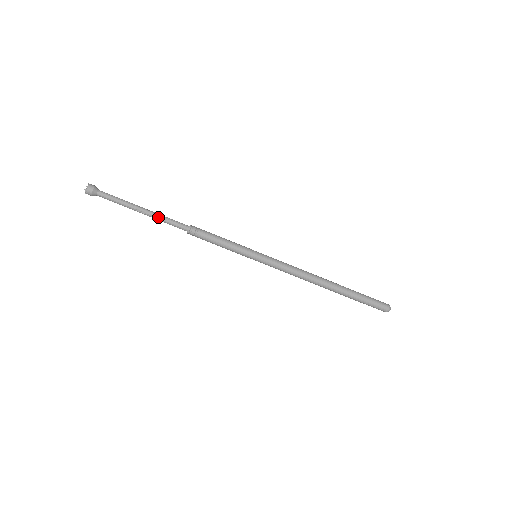
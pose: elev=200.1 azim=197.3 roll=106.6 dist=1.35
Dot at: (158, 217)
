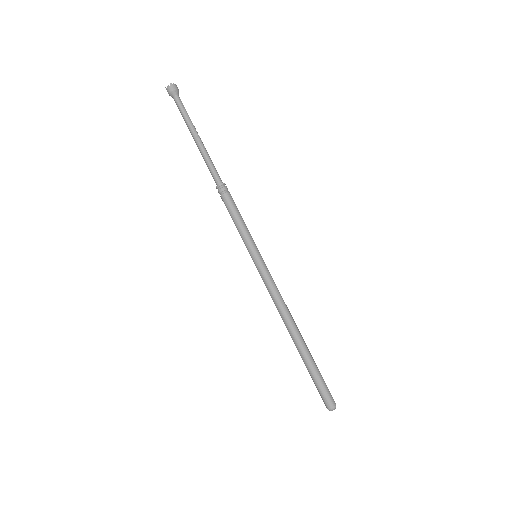
Dot at: (206, 153)
